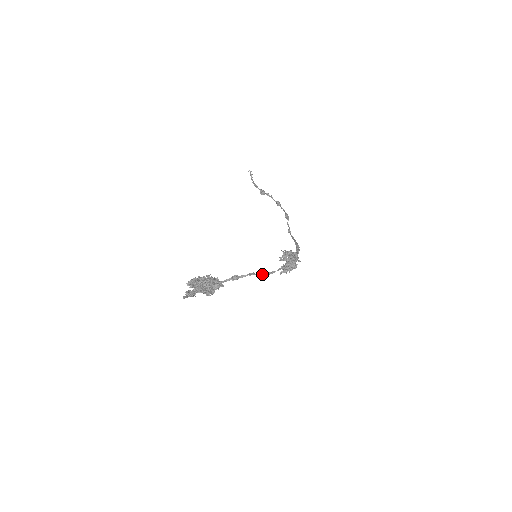
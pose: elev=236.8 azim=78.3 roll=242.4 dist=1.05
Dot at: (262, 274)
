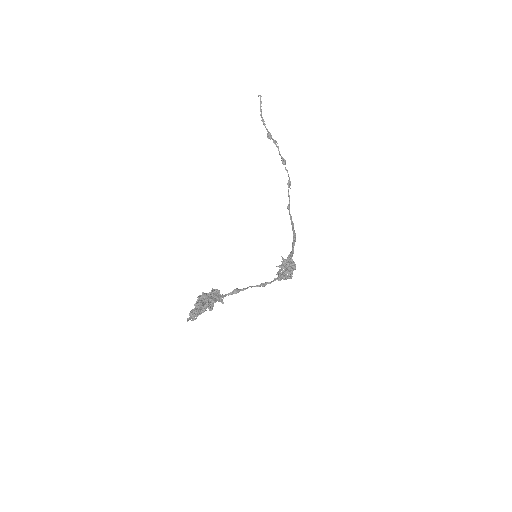
Dot at: (260, 286)
